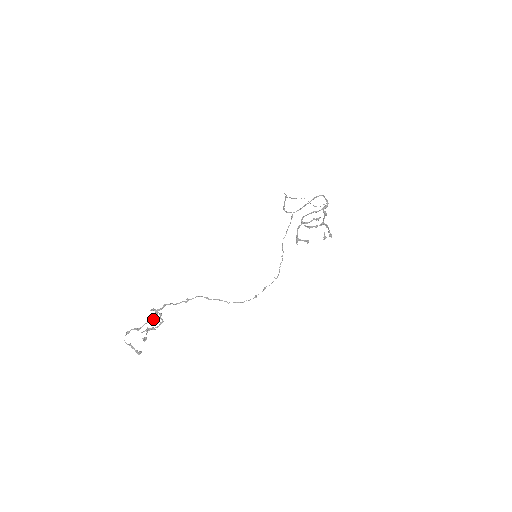
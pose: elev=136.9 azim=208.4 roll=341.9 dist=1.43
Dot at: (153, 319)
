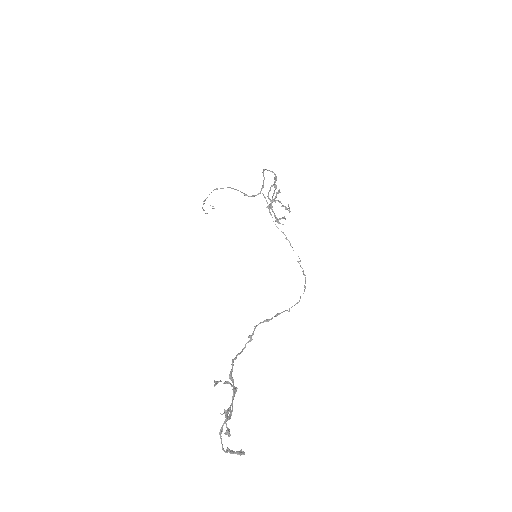
Dot at: (234, 390)
